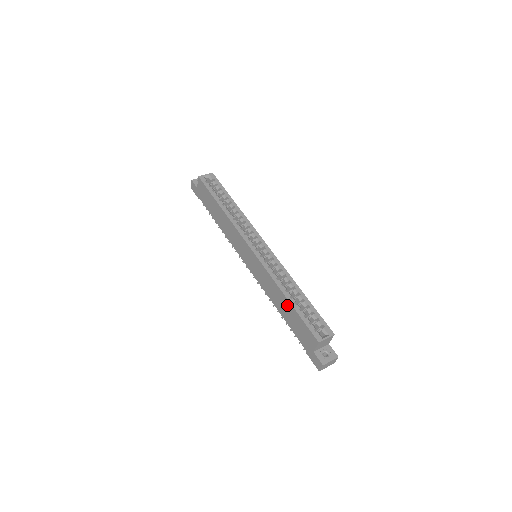
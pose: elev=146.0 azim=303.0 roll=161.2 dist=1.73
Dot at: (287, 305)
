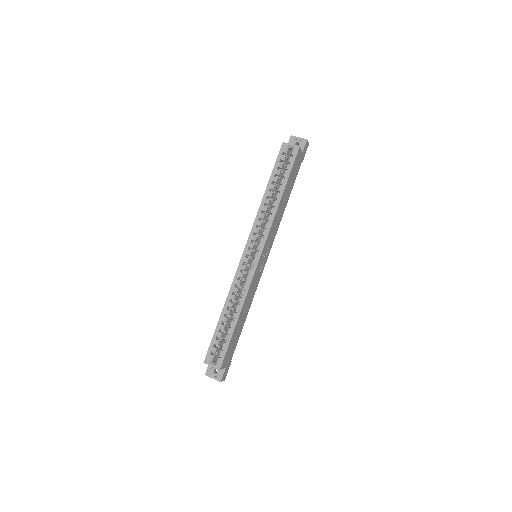
Dot at: occluded
